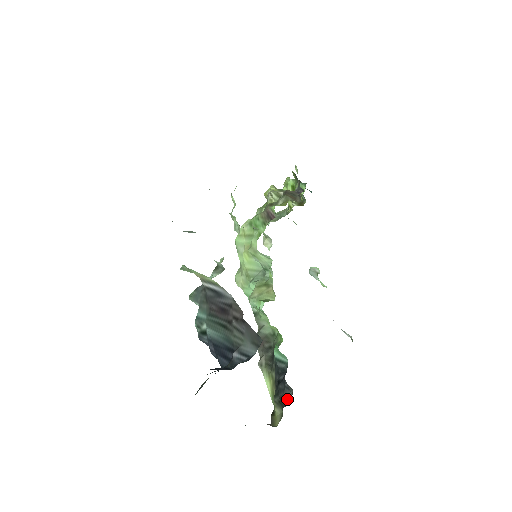
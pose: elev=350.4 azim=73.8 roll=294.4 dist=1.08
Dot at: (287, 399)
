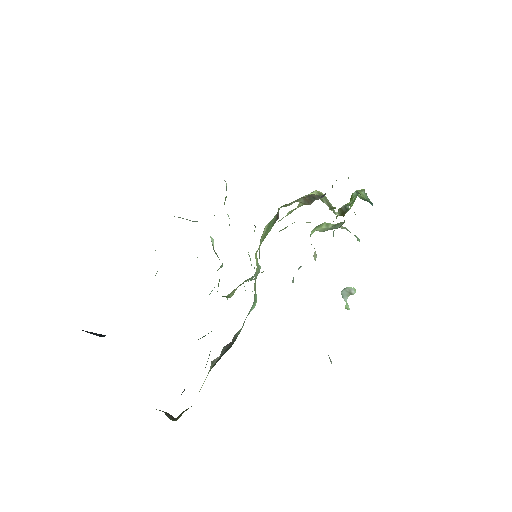
Dot at: occluded
